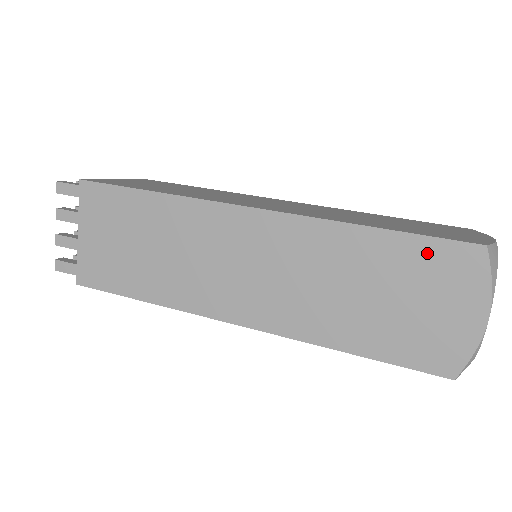
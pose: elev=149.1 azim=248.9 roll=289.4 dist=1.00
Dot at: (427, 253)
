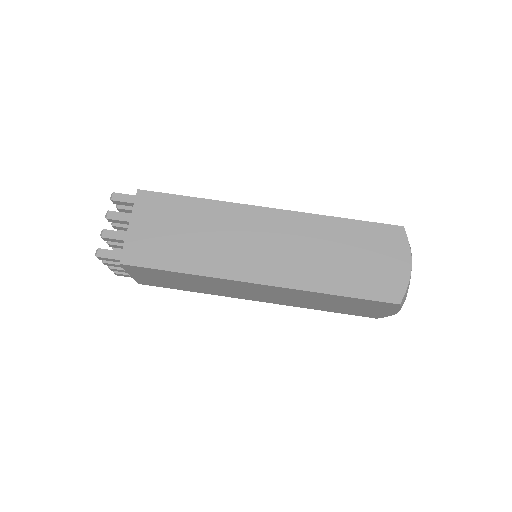
Dot at: (367, 302)
